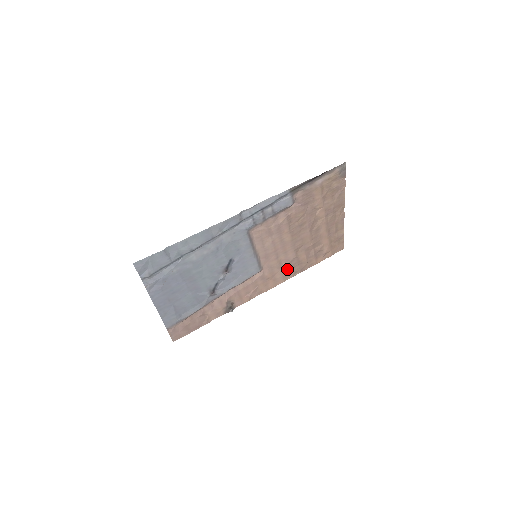
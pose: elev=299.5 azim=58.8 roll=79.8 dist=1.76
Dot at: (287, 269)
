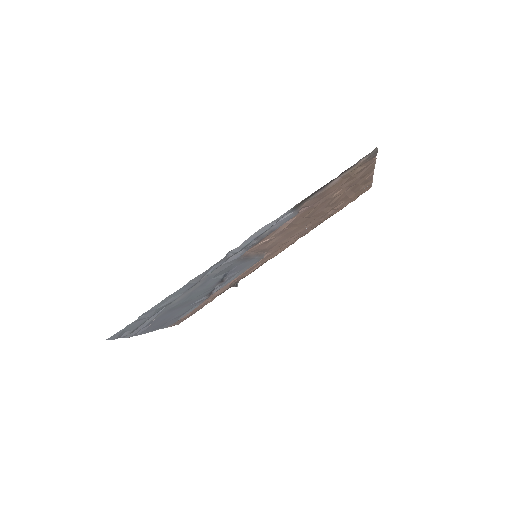
Dot at: (297, 236)
